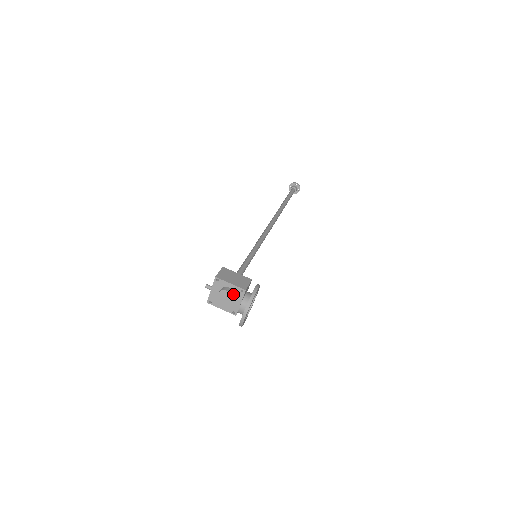
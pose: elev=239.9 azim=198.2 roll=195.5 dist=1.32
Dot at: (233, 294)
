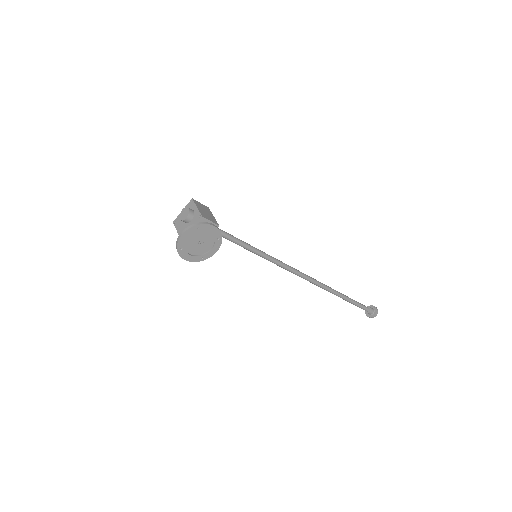
Dot at: (192, 217)
